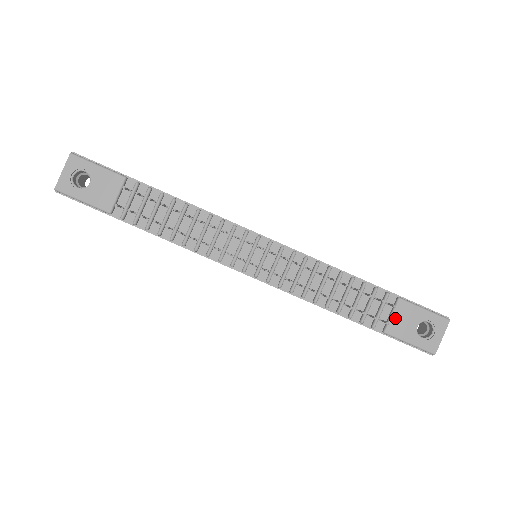
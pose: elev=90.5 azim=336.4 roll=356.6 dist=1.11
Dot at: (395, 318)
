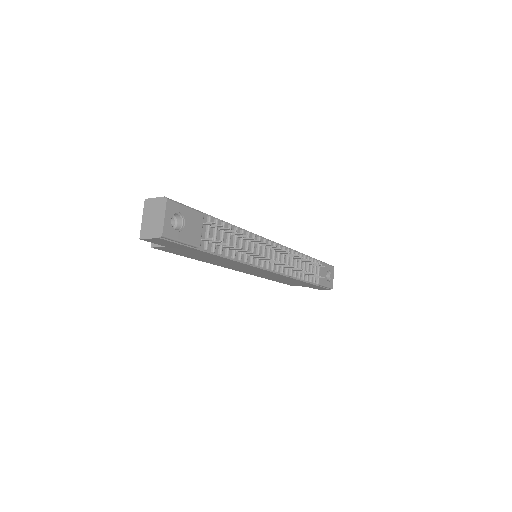
Dot at: (320, 274)
